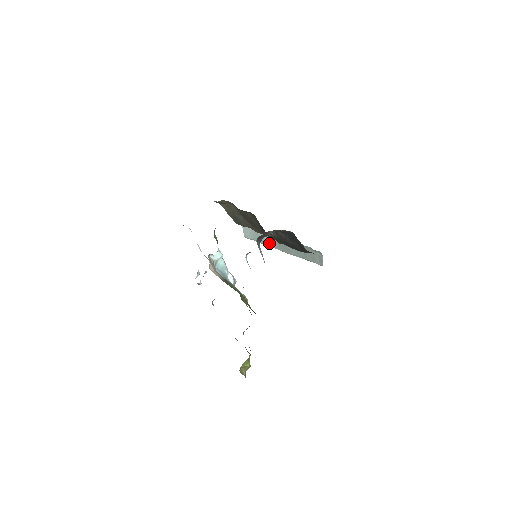
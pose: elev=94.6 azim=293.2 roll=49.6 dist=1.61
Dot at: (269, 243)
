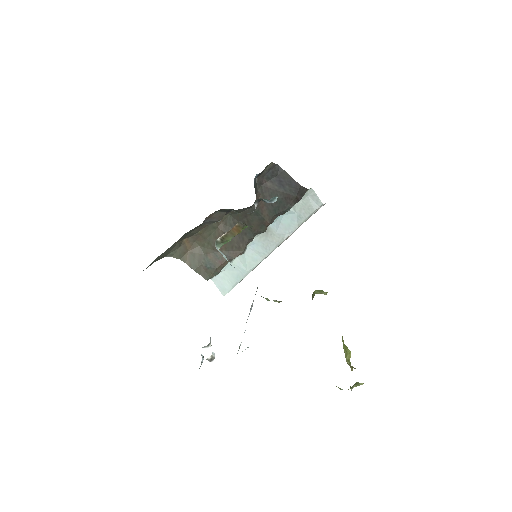
Dot at: (255, 260)
